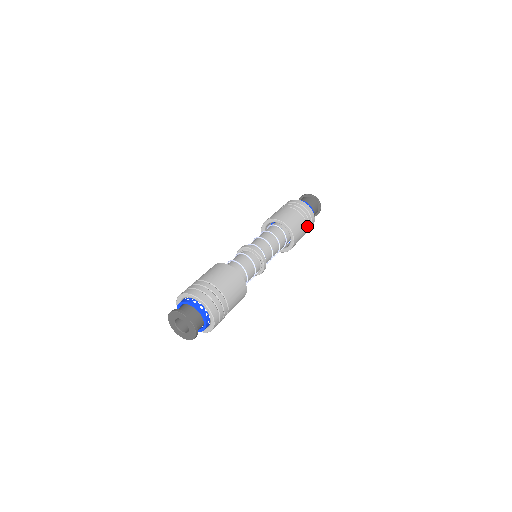
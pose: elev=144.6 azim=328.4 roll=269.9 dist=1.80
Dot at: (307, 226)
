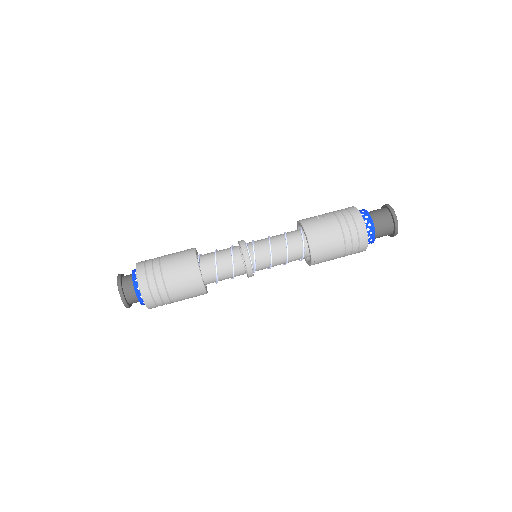
Dot at: (347, 251)
